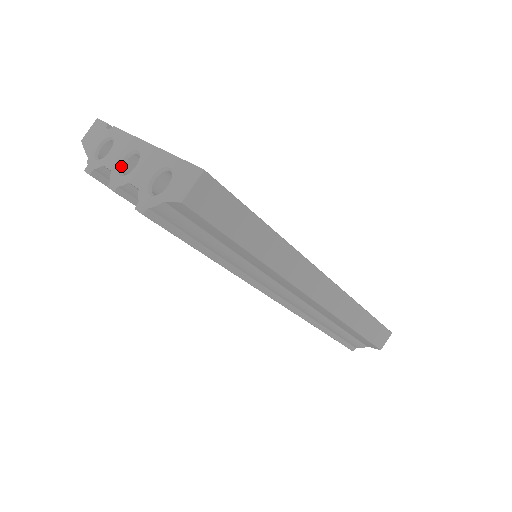
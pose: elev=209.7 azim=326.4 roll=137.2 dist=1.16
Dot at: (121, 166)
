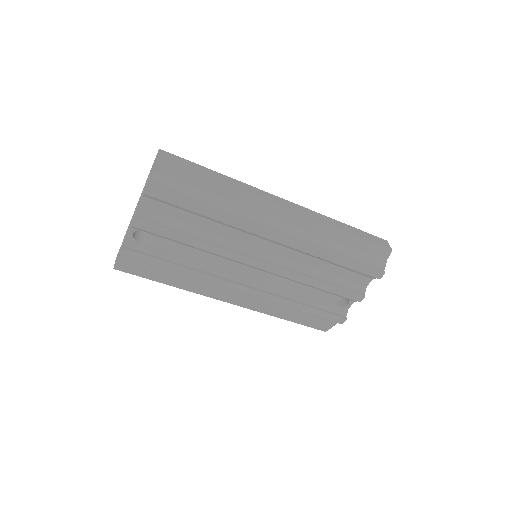
Dot at: occluded
